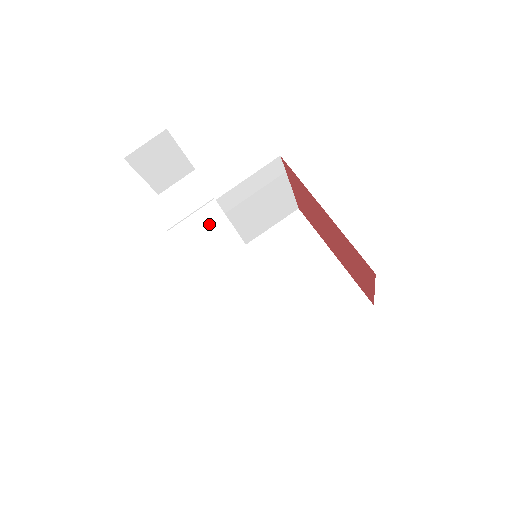
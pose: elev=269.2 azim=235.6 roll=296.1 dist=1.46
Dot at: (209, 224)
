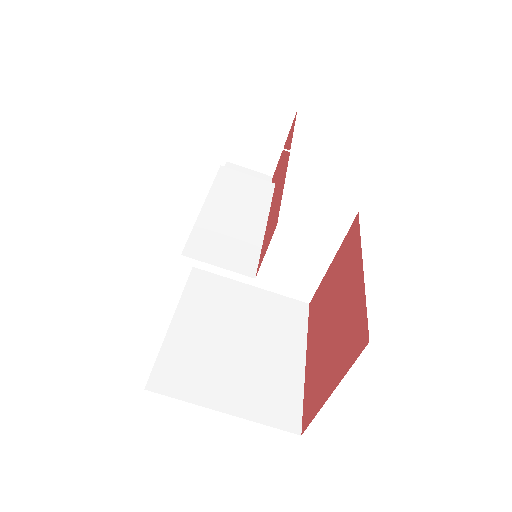
Dot at: (252, 187)
